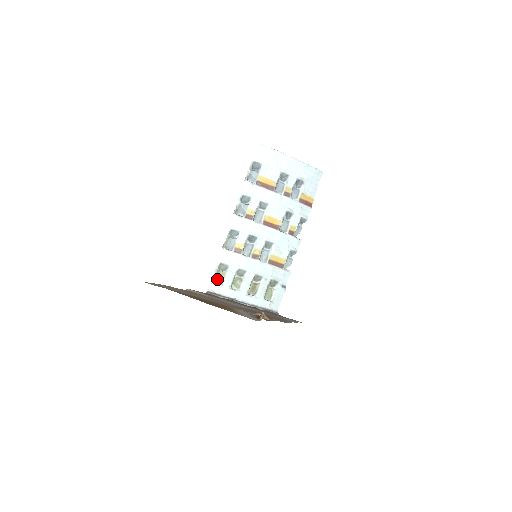
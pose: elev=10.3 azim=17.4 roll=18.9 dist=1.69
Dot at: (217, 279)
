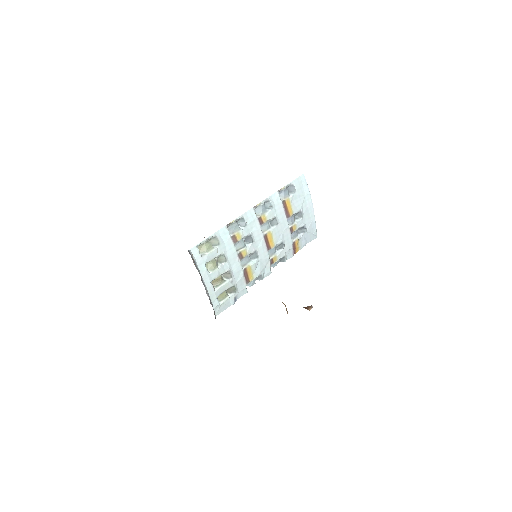
Dot at: (201, 247)
